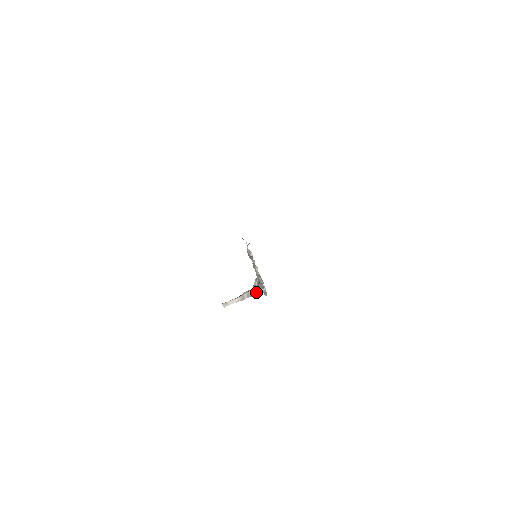
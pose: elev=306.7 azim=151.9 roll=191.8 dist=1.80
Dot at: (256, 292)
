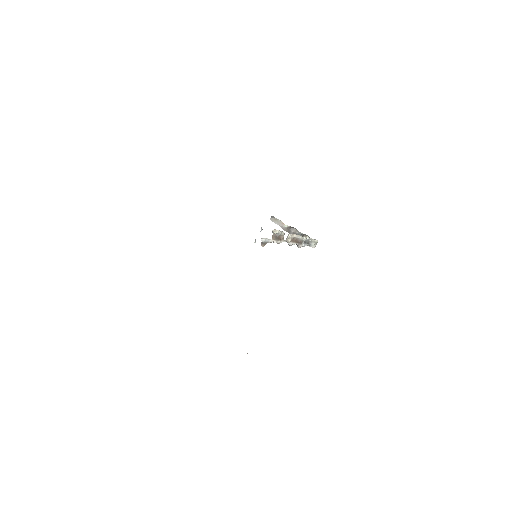
Dot at: occluded
